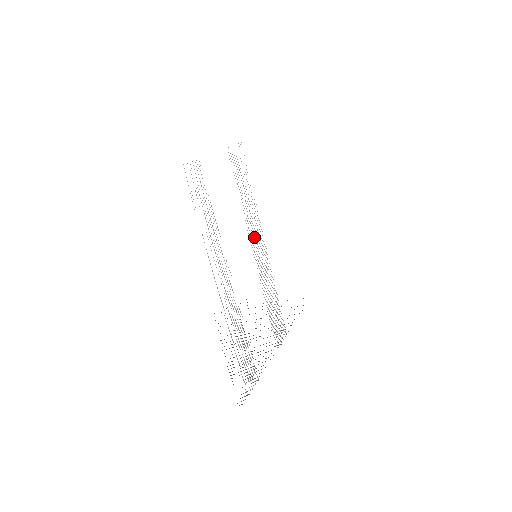
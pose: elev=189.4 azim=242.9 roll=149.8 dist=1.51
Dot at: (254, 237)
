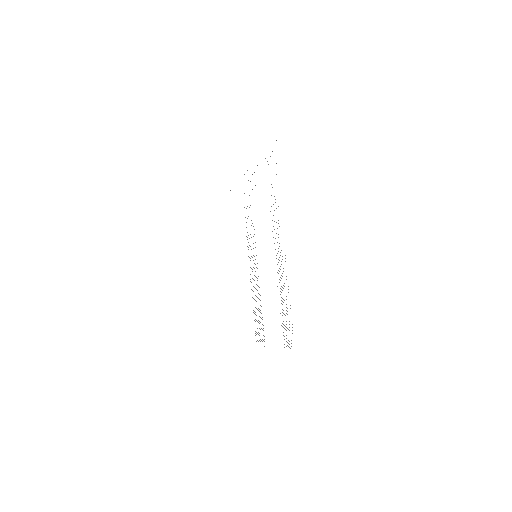
Dot at: occluded
